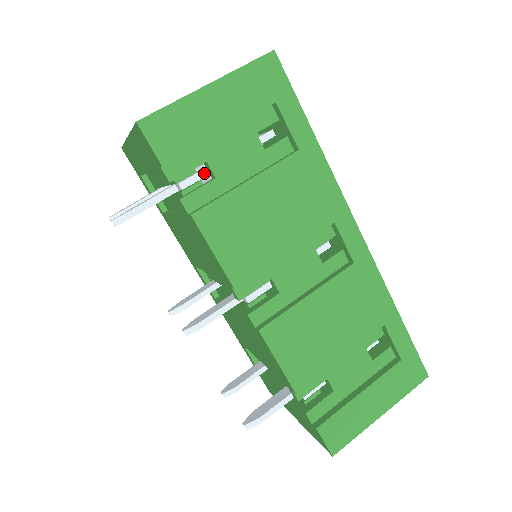
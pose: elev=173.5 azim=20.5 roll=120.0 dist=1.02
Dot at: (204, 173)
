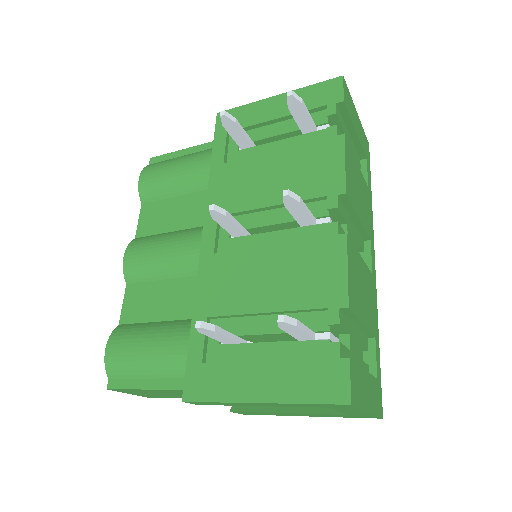
Dot at: occluded
